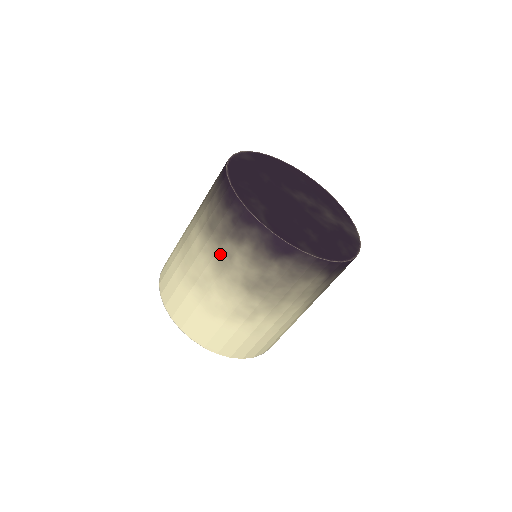
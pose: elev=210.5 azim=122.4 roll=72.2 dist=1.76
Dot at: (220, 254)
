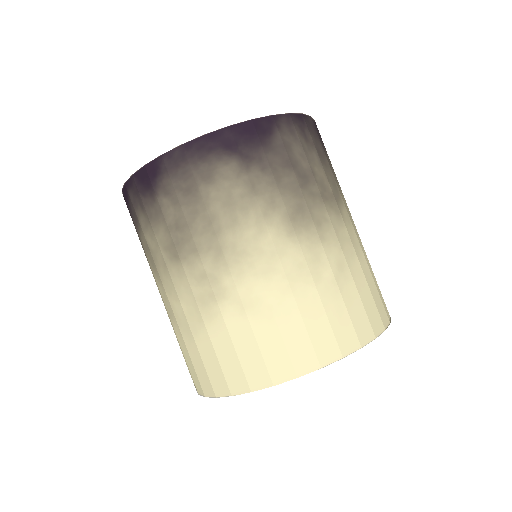
Dot at: (148, 258)
